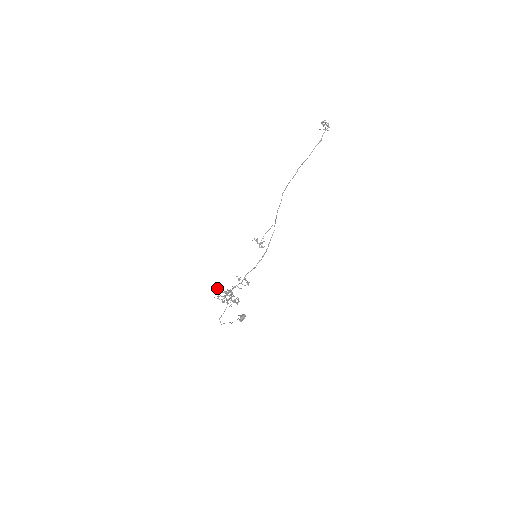
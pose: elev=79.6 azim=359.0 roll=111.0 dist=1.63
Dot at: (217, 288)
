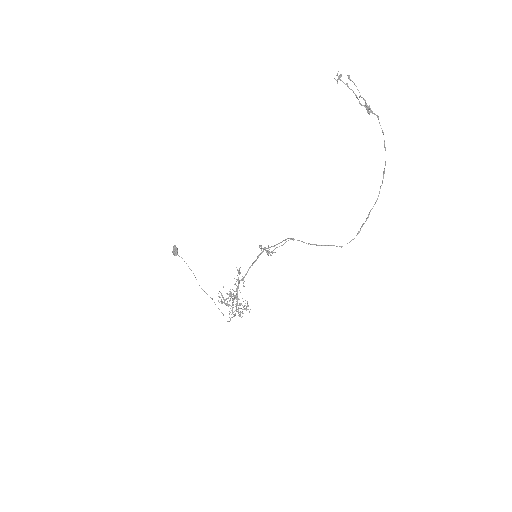
Dot at: (232, 310)
